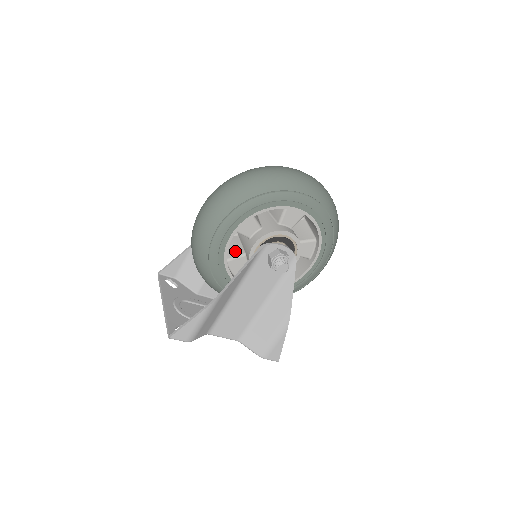
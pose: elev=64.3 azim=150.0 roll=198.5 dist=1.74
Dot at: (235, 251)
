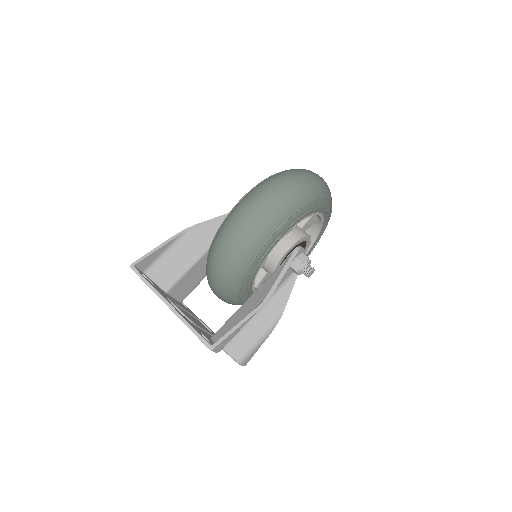
Dot at: occluded
